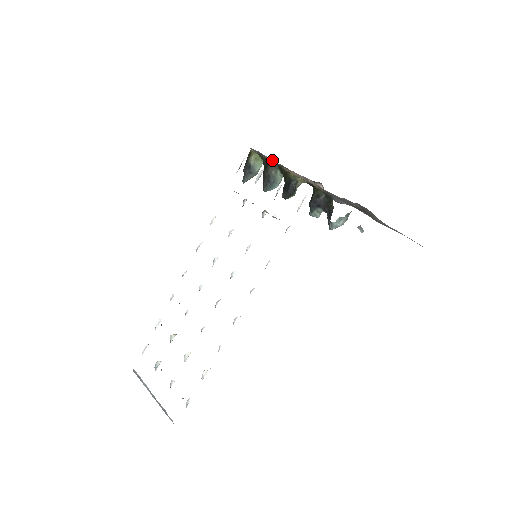
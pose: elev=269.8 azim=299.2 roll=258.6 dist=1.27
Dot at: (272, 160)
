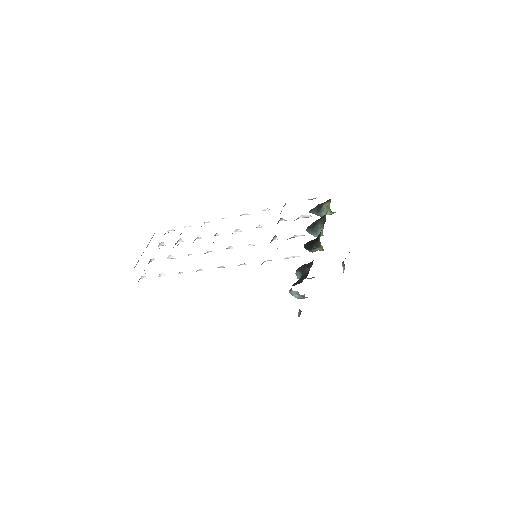
Dot at: occluded
